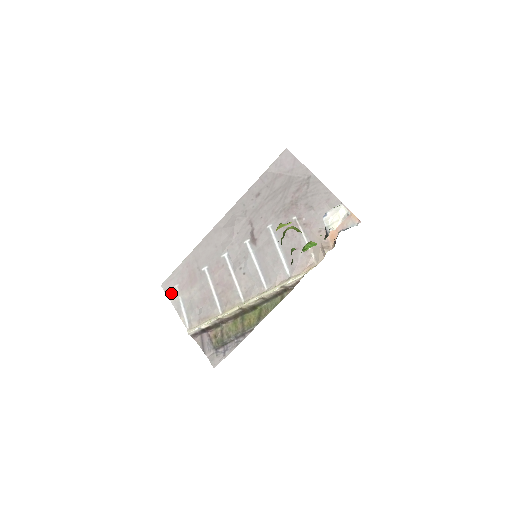
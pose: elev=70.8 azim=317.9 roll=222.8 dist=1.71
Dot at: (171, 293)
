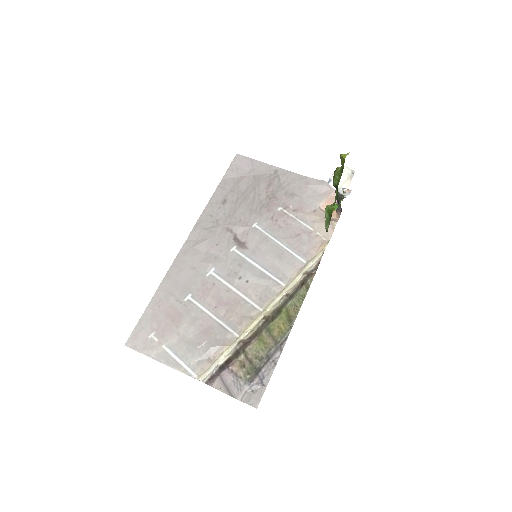
Dot at: (147, 347)
